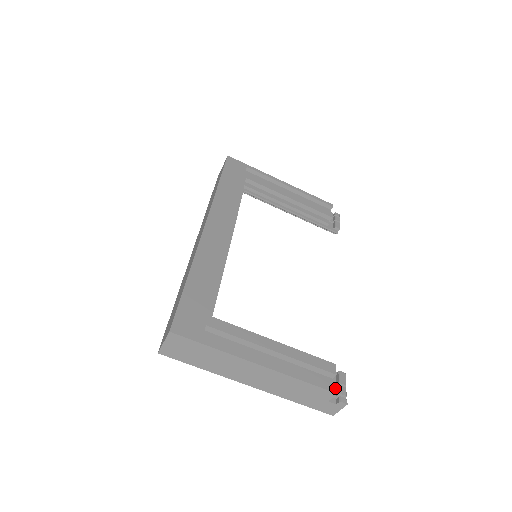
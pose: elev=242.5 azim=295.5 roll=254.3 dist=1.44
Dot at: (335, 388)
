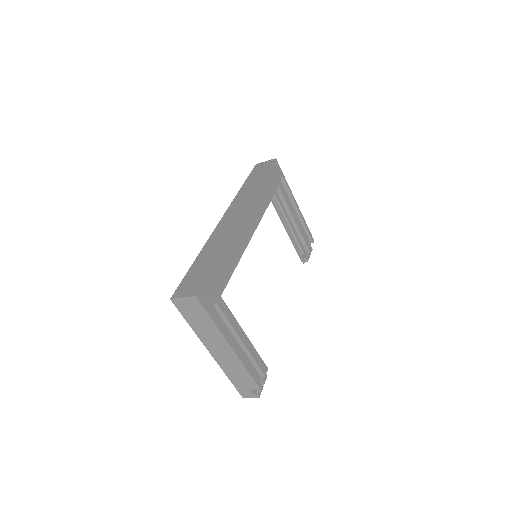
Dot at: (261, 386)
